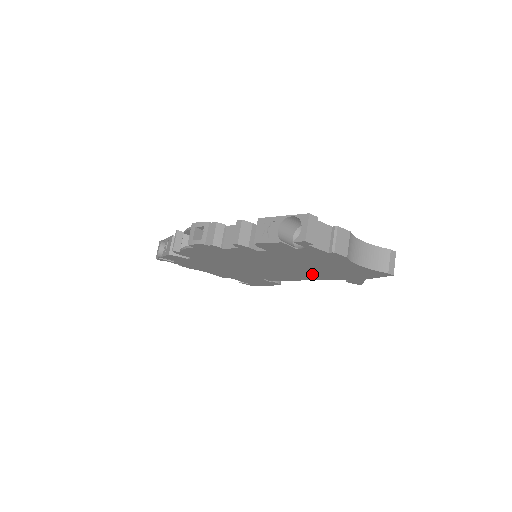
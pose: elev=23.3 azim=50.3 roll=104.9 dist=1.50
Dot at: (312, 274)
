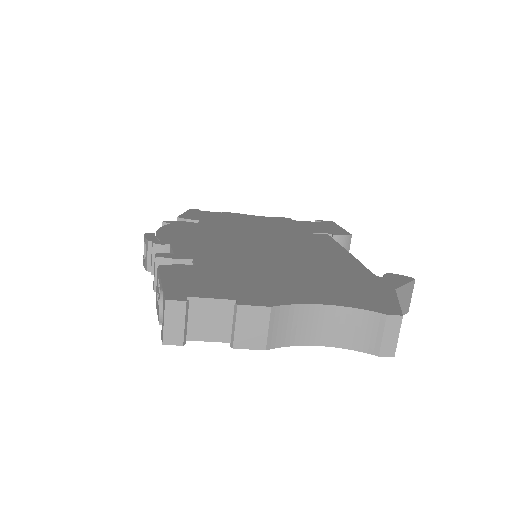
Dot at: occluded
